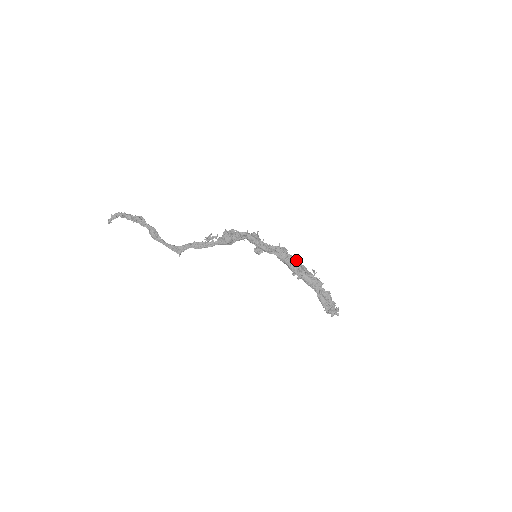
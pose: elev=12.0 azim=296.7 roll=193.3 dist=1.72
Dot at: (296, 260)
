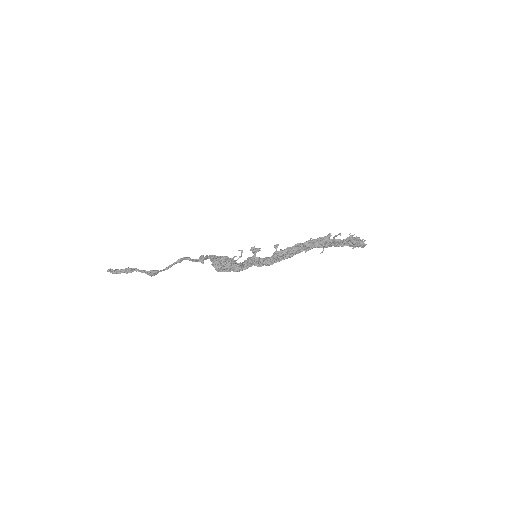
Dot at: (299, 250)
